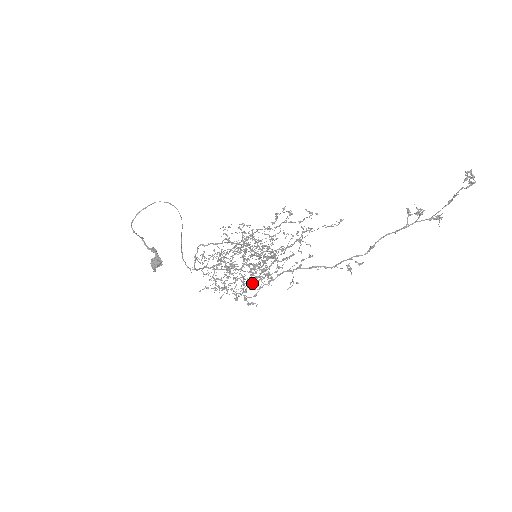
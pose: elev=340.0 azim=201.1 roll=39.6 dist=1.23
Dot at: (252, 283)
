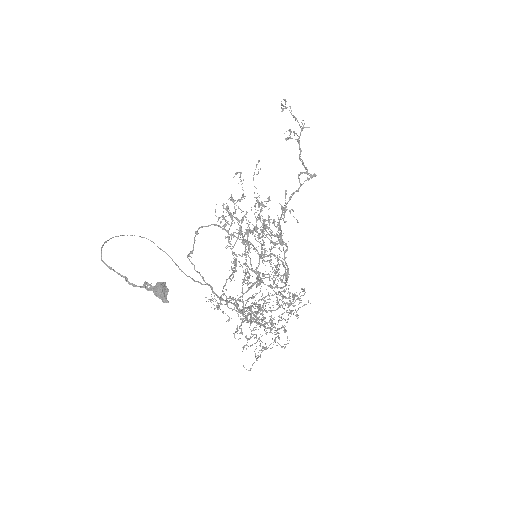
Dot at: occluded
